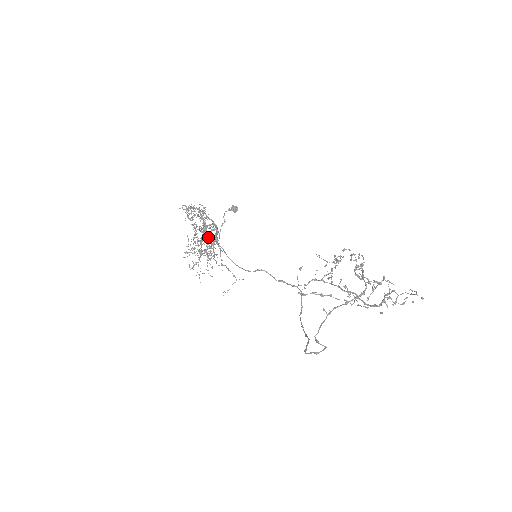
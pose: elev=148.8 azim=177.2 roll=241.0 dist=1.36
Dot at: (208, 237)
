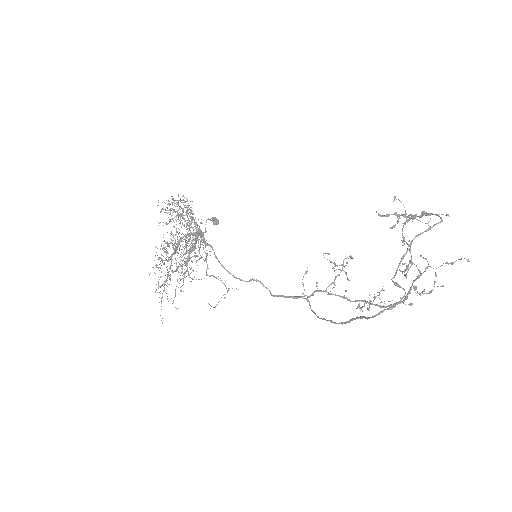
Dot at: (184, 249)
